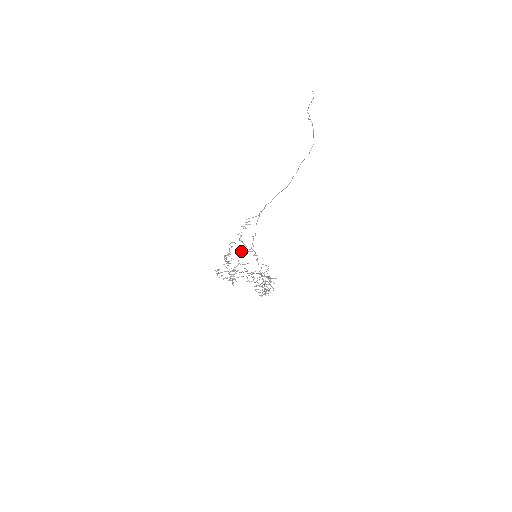
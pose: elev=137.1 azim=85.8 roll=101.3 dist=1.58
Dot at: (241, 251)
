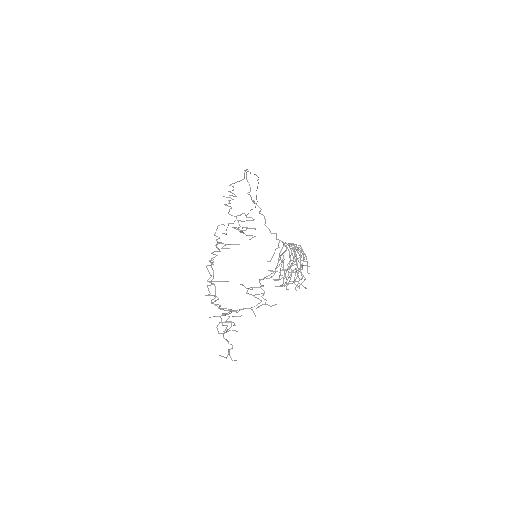
Dot at: (238, 222)
